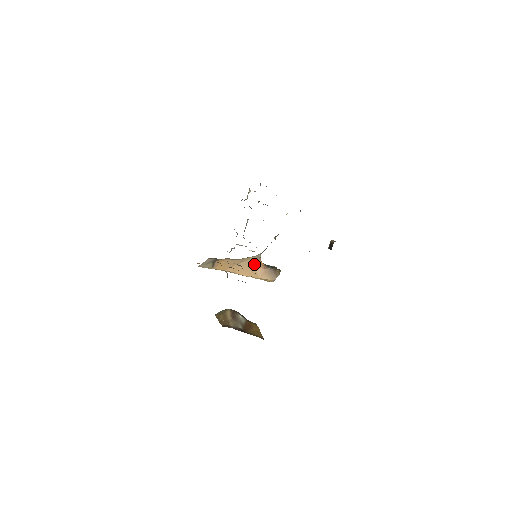
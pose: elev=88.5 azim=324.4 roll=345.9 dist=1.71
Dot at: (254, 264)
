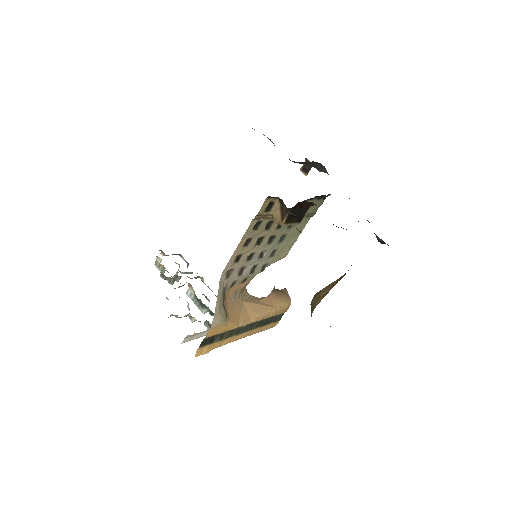
Dot at: (254, 299)
